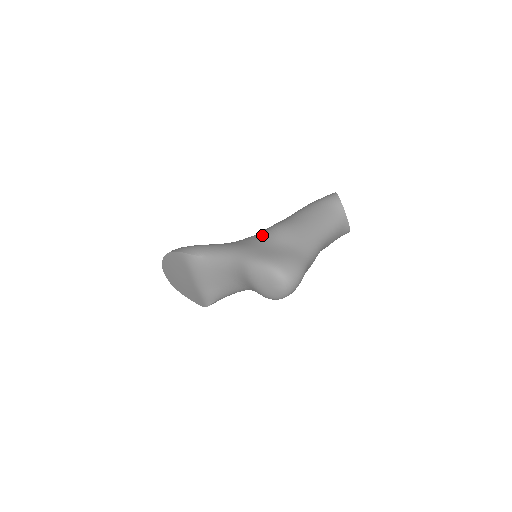
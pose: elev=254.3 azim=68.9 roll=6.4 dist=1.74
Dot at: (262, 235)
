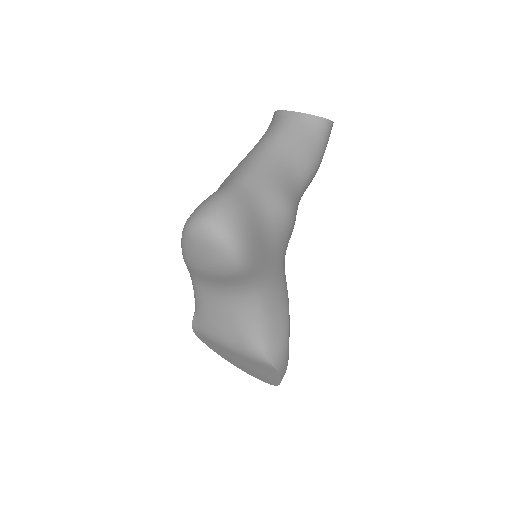
Dot at: occluded
